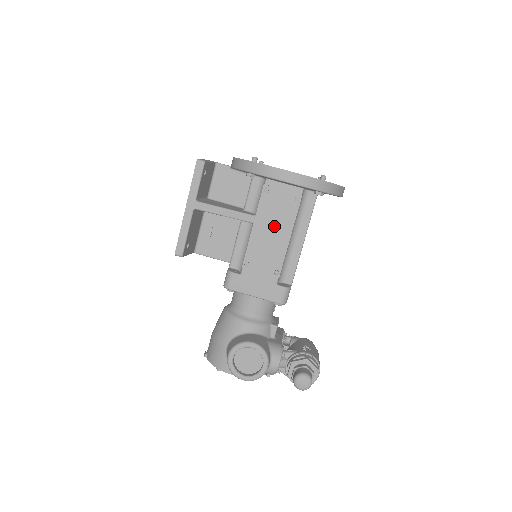
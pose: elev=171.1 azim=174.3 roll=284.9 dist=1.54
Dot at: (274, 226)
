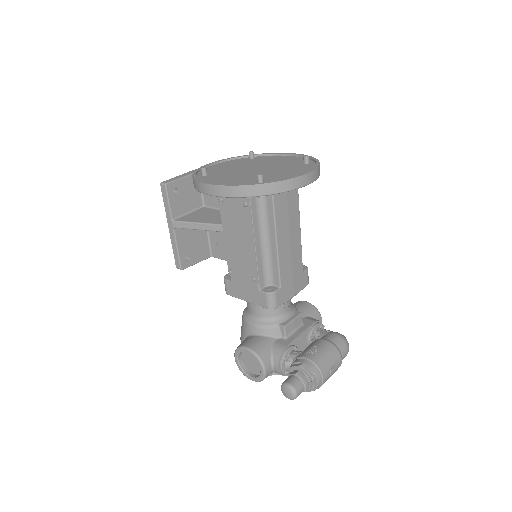
Dot at: (238, 234)
